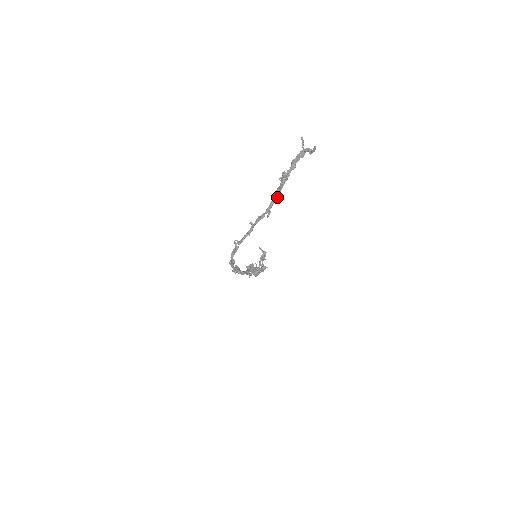
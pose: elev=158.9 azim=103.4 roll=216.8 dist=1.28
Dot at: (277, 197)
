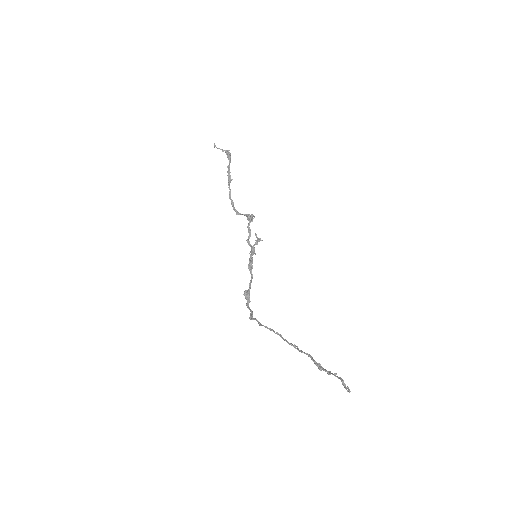
Dot at: occluded
